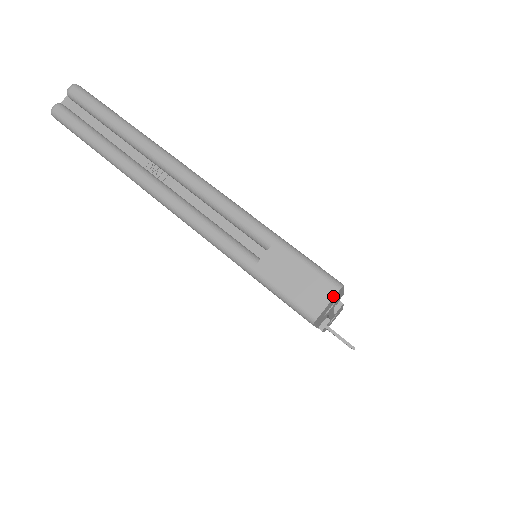
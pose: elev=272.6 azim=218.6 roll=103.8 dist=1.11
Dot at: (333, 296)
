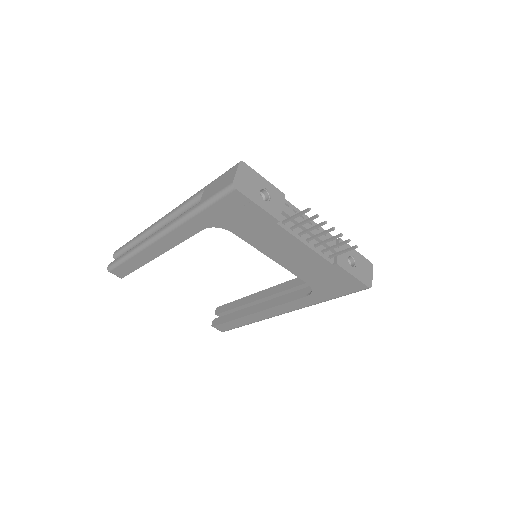
Dot at: (237, 168)
